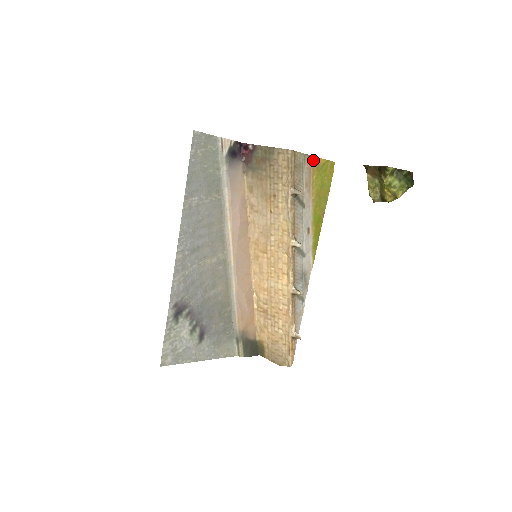
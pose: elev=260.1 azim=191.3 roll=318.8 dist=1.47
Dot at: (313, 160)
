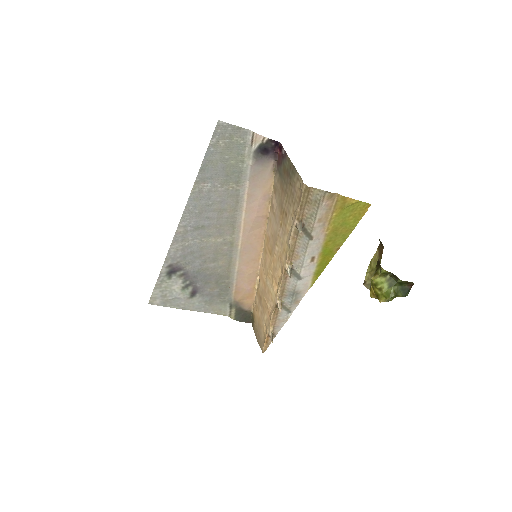
Dot at: (338, 198)
